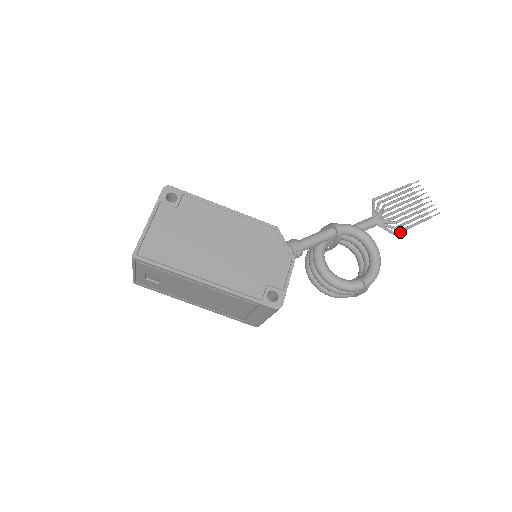
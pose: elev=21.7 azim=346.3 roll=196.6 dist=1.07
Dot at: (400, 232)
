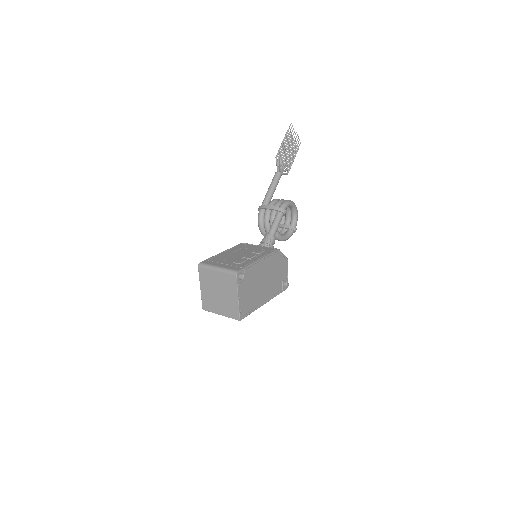
Dot at: occluded
